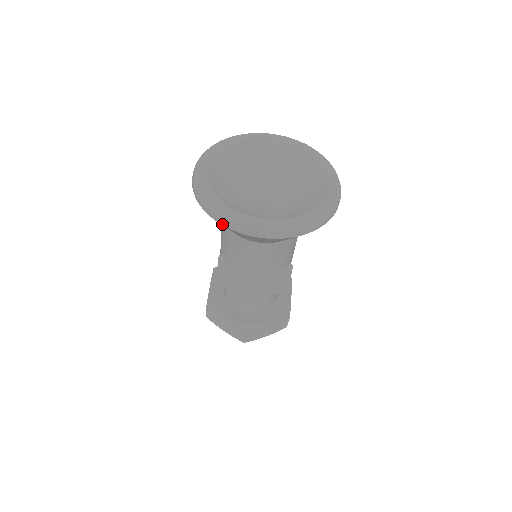
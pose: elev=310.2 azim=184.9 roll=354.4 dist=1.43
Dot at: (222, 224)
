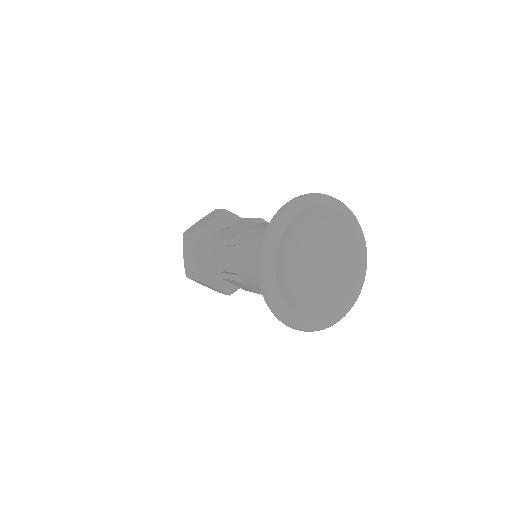
Dot at: occluded
